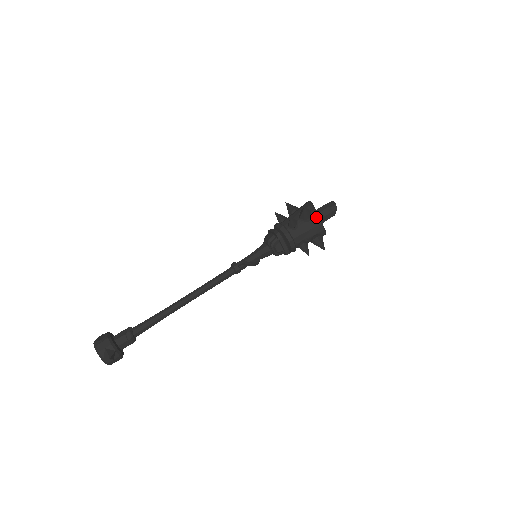
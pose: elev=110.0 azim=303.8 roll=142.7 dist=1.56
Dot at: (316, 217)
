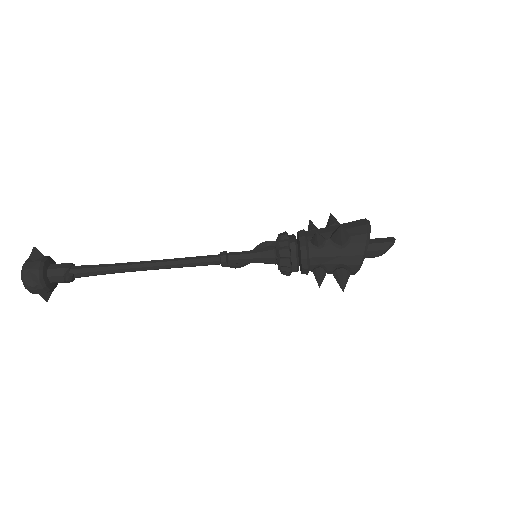
Dot at: occluded
